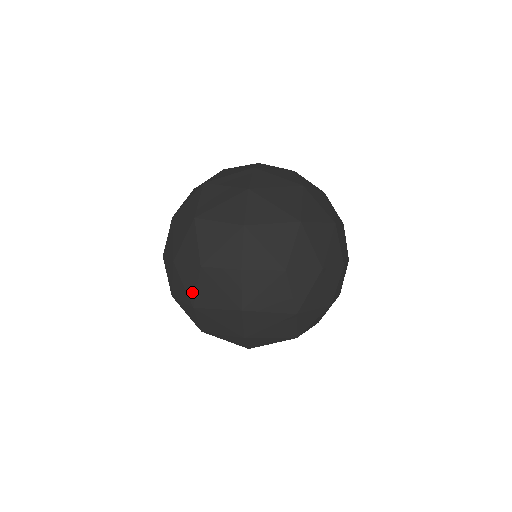
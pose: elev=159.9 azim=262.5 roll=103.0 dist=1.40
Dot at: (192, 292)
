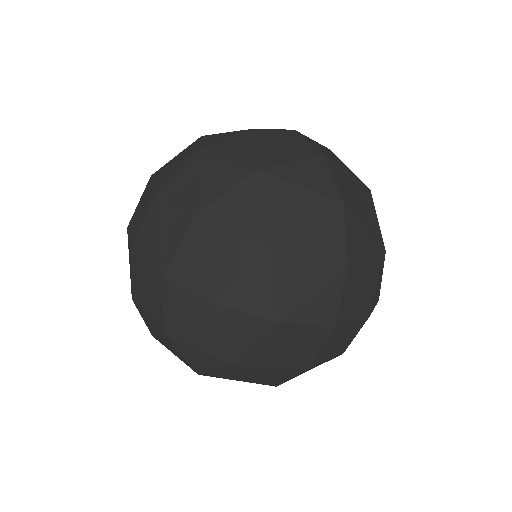
Dot at: (240, 348)
